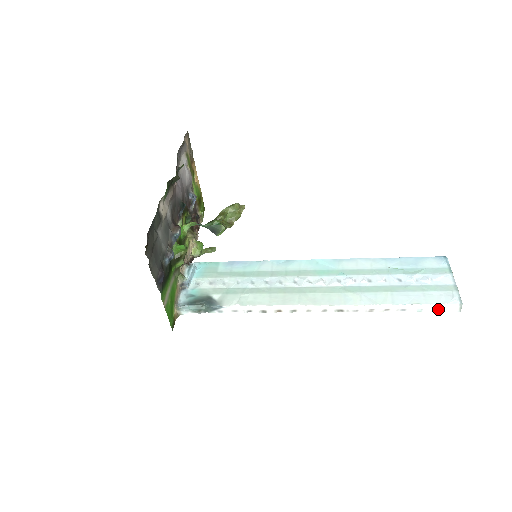
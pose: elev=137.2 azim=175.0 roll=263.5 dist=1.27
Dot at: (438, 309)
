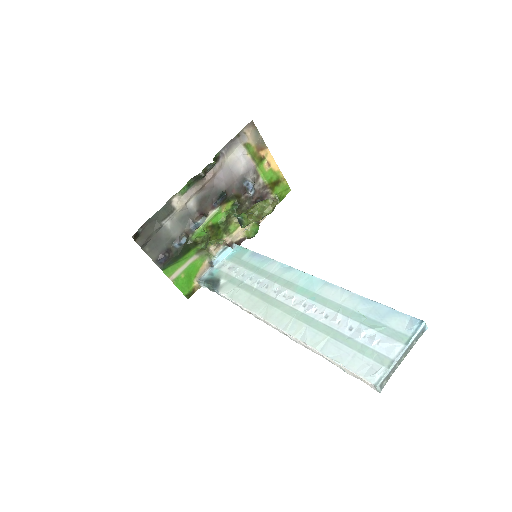
Dot at: (359, 378)
